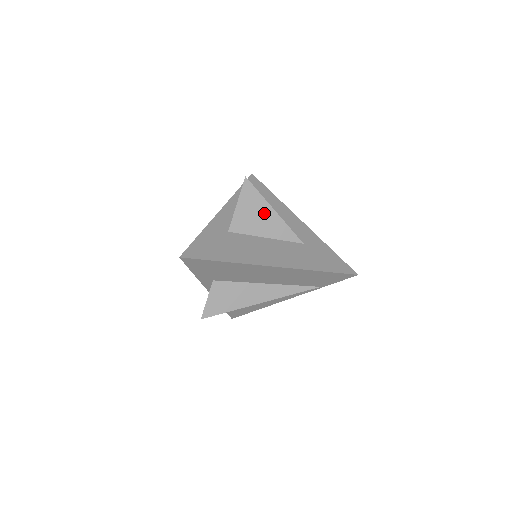
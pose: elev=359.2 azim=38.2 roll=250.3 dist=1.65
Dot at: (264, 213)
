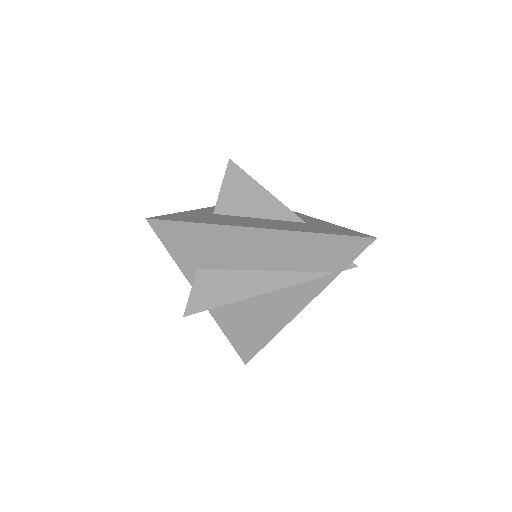
Dot at: (254, 193)
